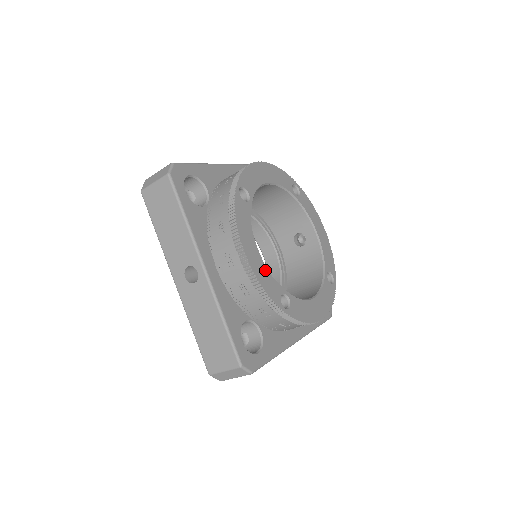
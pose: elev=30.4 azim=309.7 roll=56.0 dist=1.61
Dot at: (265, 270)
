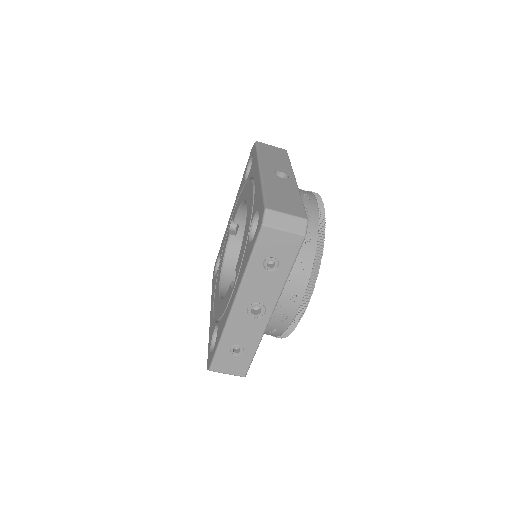
Dot at: occluded
